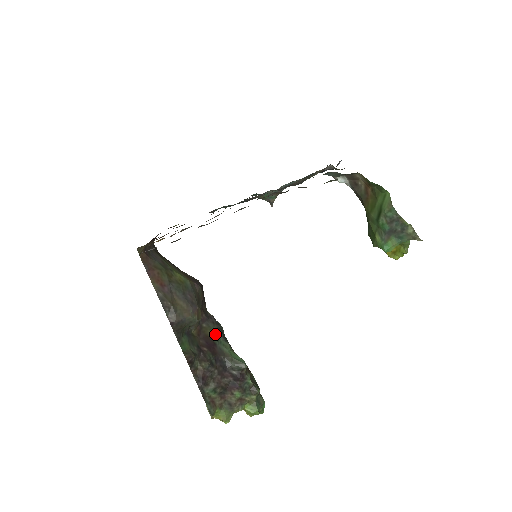
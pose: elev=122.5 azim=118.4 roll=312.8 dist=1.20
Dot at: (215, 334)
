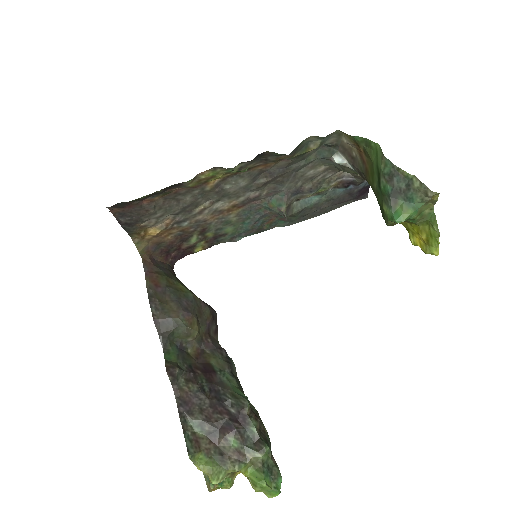
Dot at: (219, 364)
